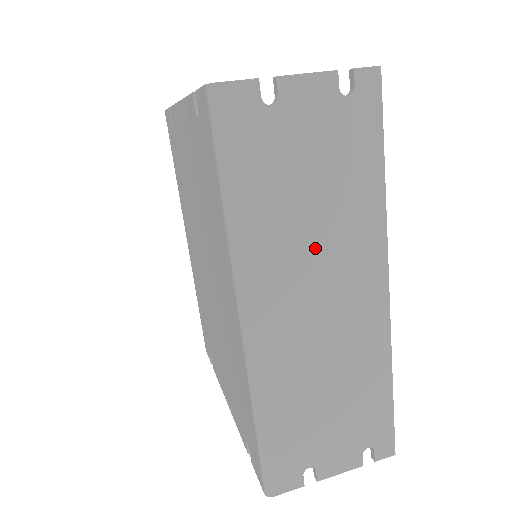
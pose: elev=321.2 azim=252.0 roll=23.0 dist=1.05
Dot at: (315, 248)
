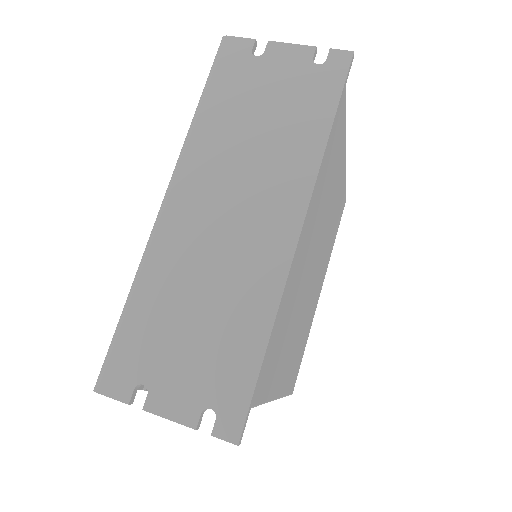
Dot at: (246, 165)
